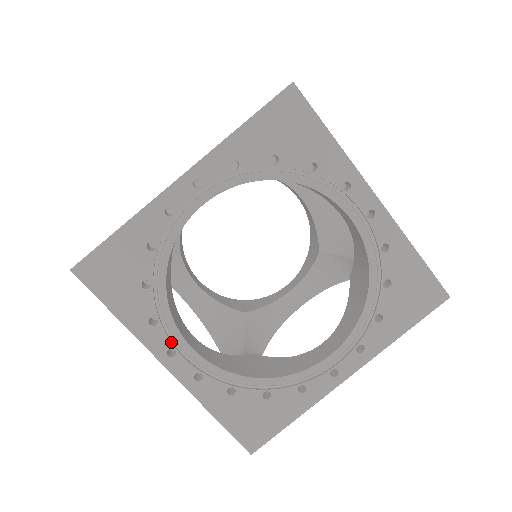
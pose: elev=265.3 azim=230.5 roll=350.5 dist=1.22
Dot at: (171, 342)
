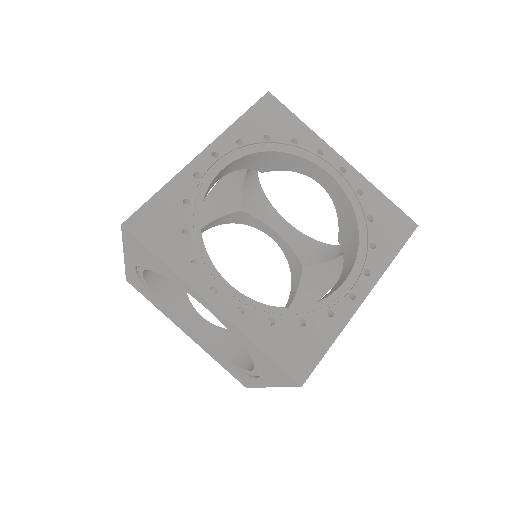
Dot at: (212, 280)
